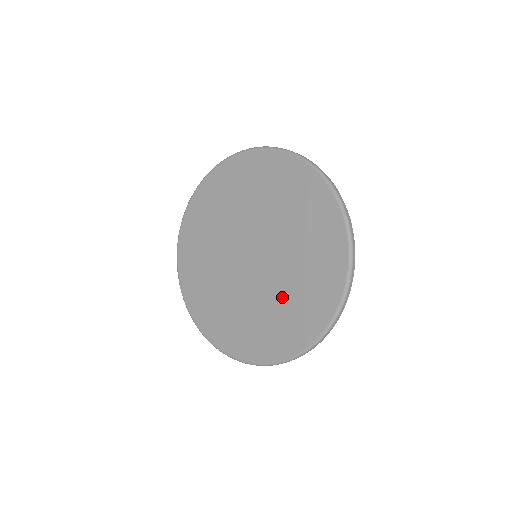
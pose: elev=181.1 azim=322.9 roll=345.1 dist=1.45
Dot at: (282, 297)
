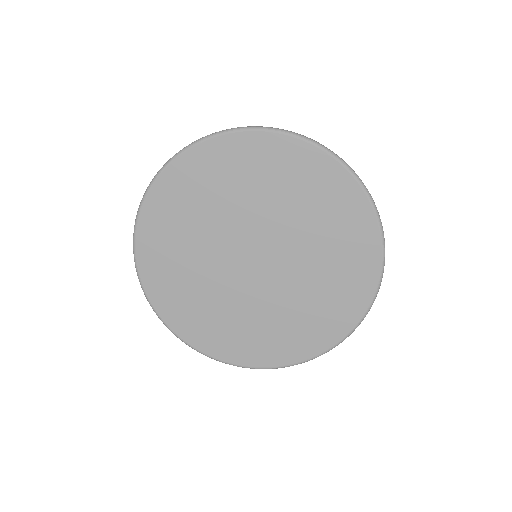
Dot at: (271, 316)
